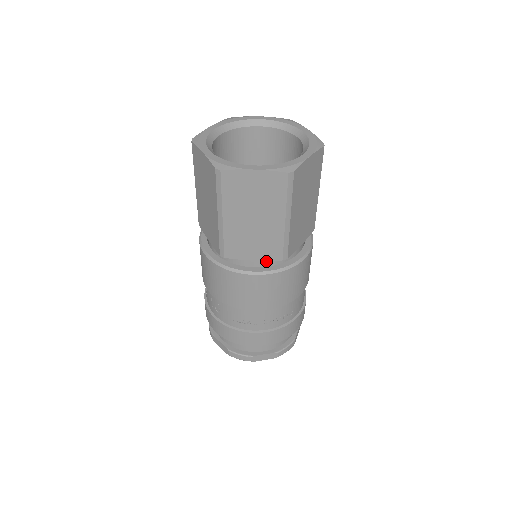
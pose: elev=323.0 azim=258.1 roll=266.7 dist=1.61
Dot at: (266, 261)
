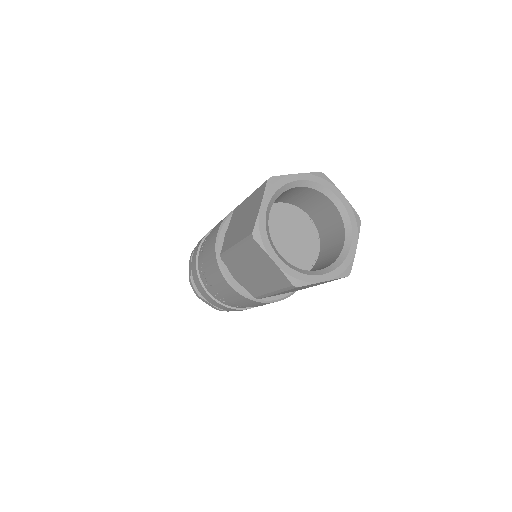
Dot at: occluded
